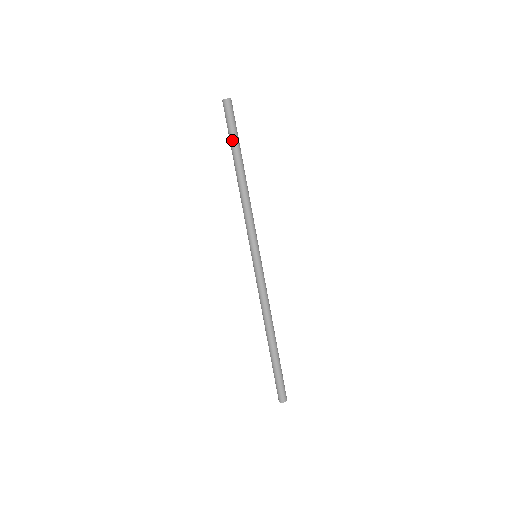
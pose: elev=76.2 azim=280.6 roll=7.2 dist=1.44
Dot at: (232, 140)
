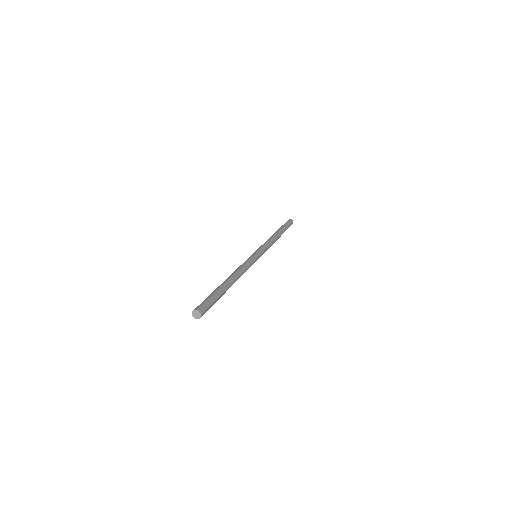
Dot at: (283, 226)
